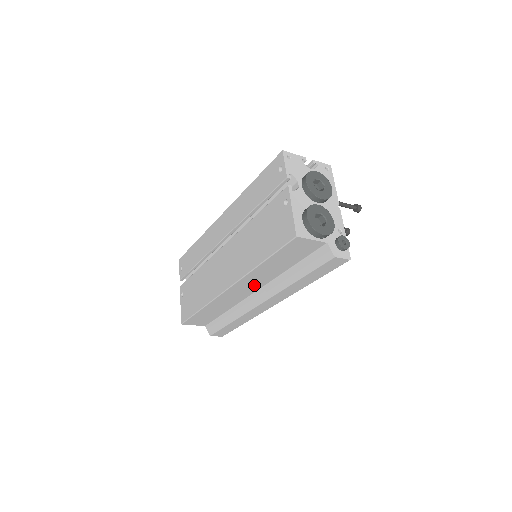
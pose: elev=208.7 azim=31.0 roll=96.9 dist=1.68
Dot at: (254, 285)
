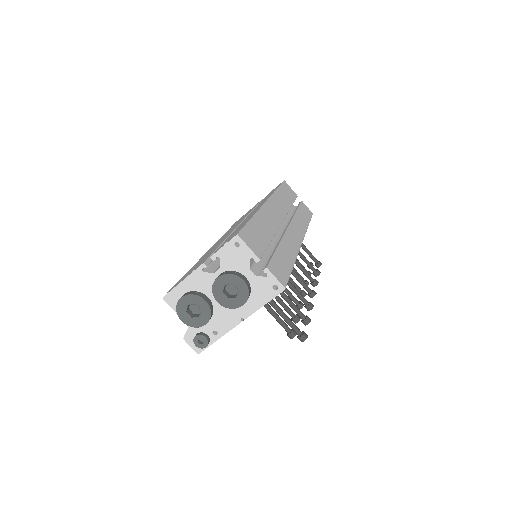
Dot at: occluded
